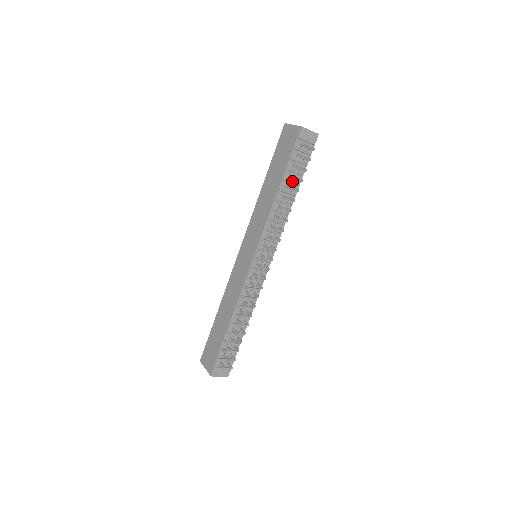
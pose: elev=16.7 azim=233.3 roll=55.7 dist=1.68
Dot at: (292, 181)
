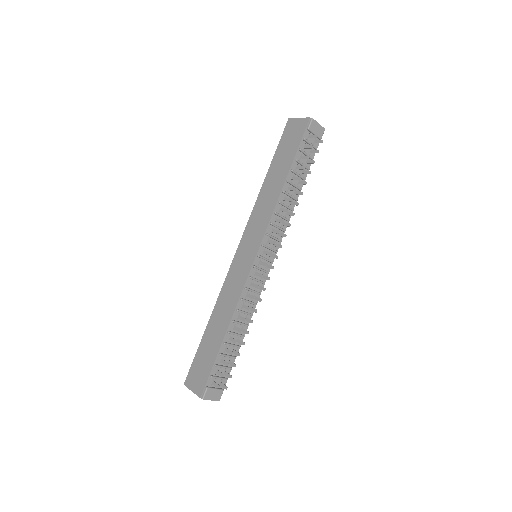
Dot at: (298, 174)
